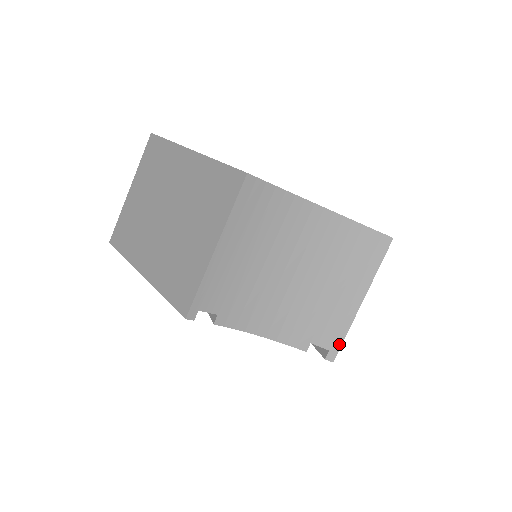
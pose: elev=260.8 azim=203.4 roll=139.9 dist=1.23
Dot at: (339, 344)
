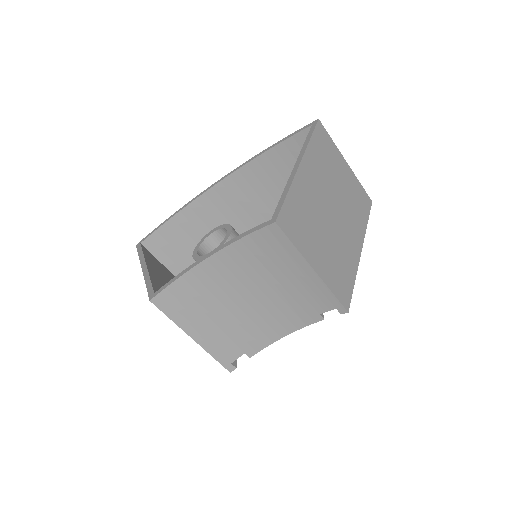
Dot at: (337, 301)
